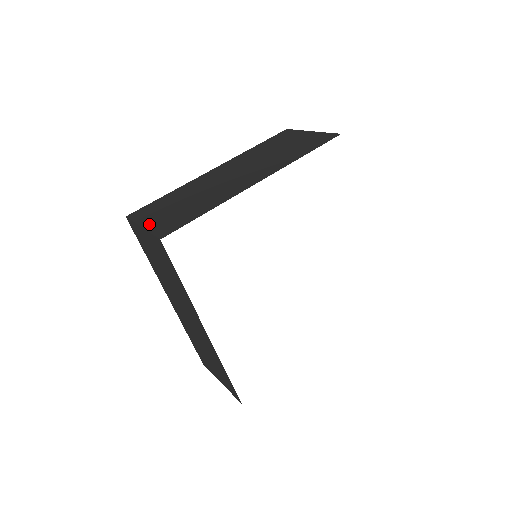
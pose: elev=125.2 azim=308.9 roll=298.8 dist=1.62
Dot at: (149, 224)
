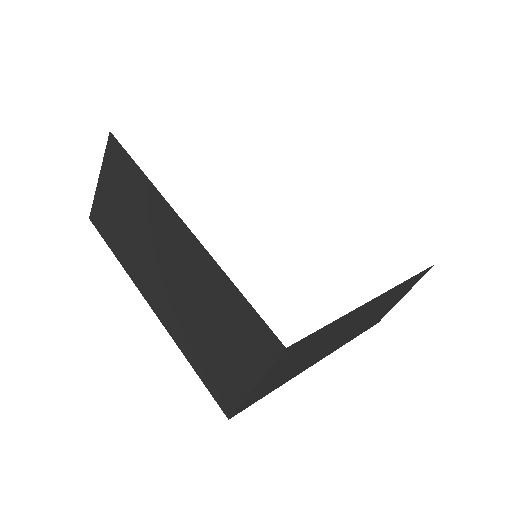
Dot at: occluded
